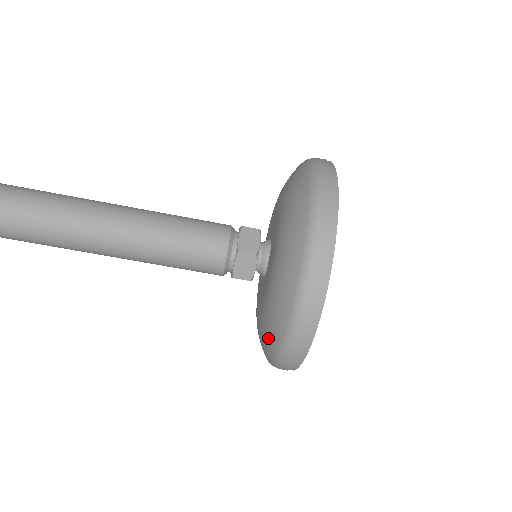
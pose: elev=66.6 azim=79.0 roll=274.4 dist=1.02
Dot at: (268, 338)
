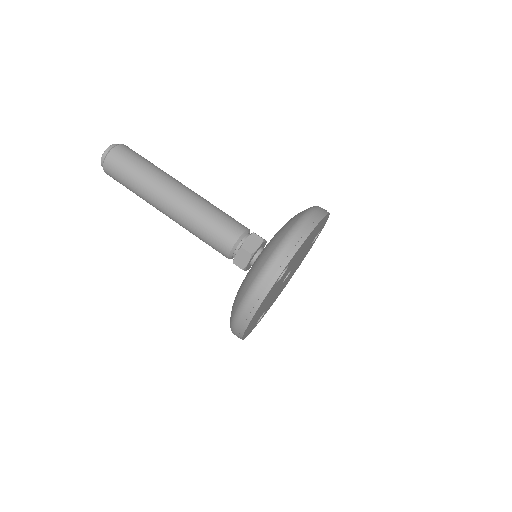
Dot at: (260, 260)
